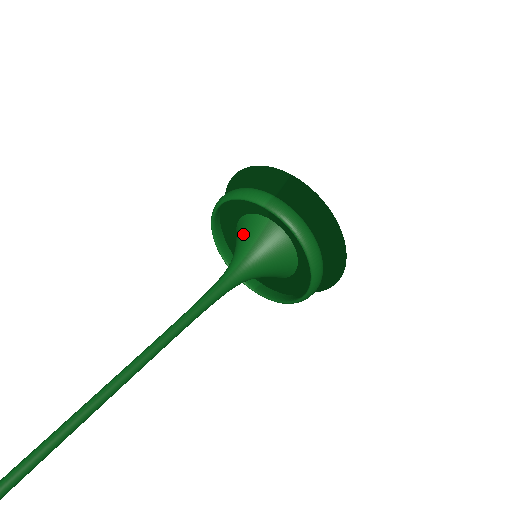
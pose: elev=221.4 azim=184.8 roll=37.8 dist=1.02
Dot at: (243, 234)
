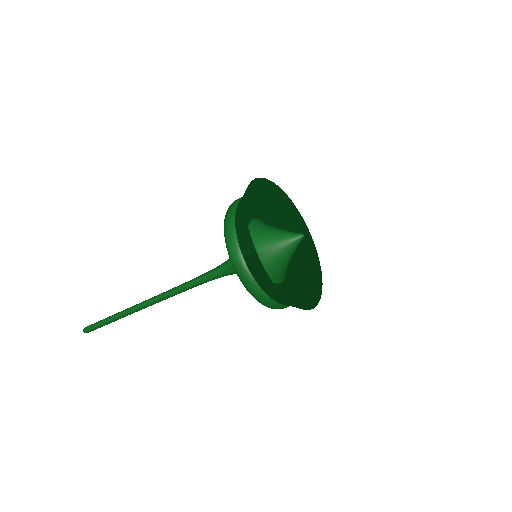
Dot at: occluded
